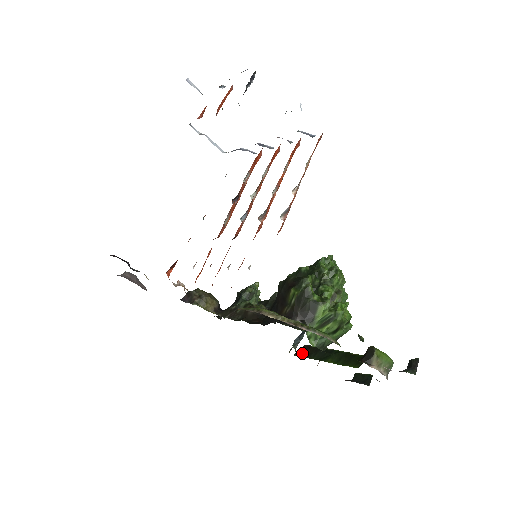
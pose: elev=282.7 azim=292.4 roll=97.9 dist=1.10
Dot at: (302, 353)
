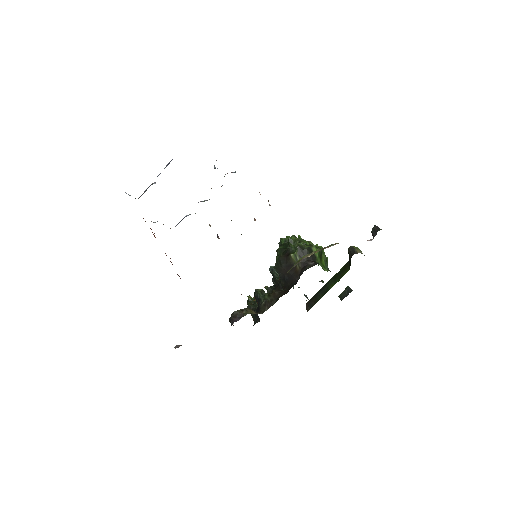
Dot at: (311, 305)
